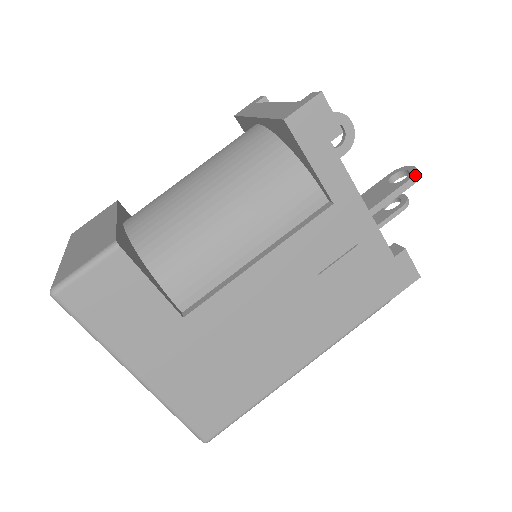
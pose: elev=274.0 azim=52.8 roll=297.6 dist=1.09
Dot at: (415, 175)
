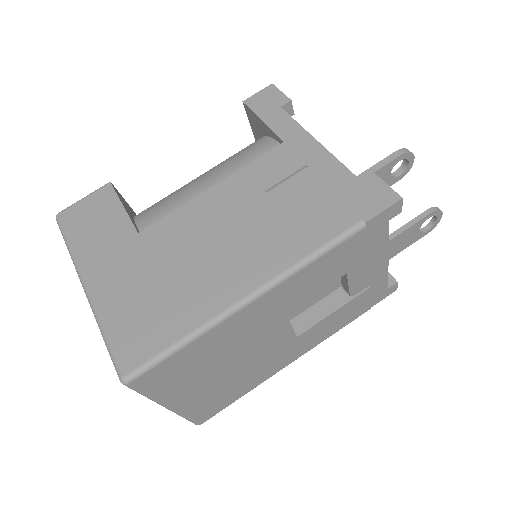
Dot at: (402, 149)
